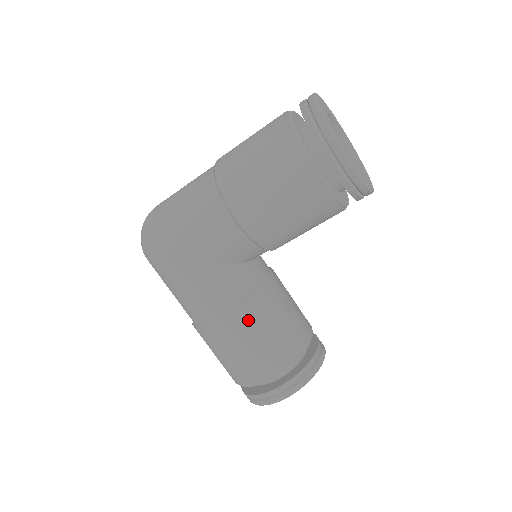
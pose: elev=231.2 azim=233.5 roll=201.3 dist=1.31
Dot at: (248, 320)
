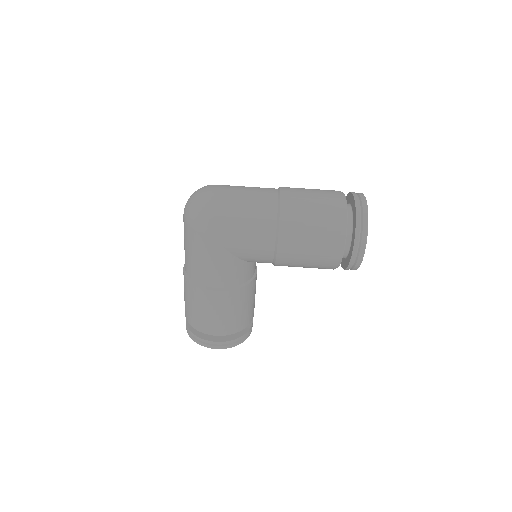
Dot at: (234, 299)
